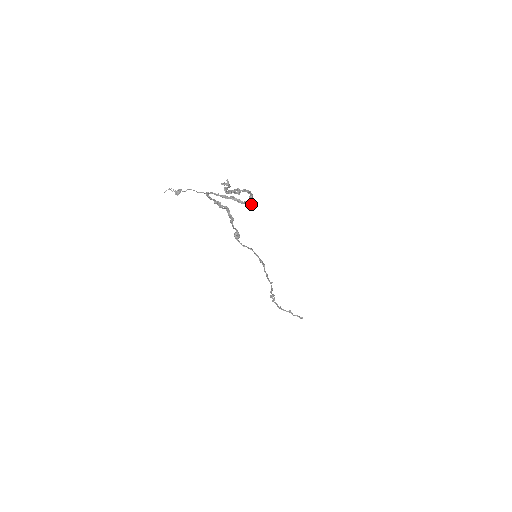
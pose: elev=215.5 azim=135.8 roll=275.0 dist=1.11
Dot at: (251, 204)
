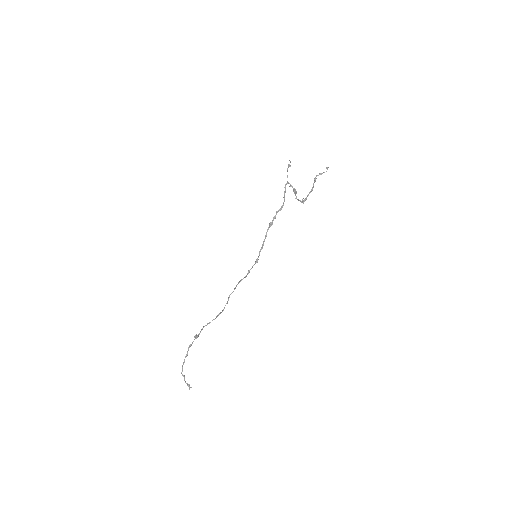
Dot at: (303, 201)
